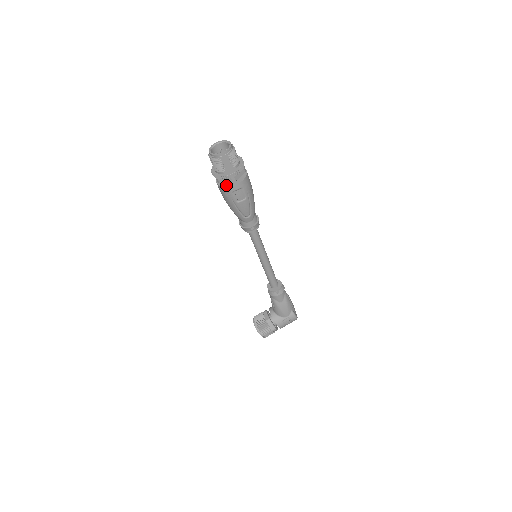
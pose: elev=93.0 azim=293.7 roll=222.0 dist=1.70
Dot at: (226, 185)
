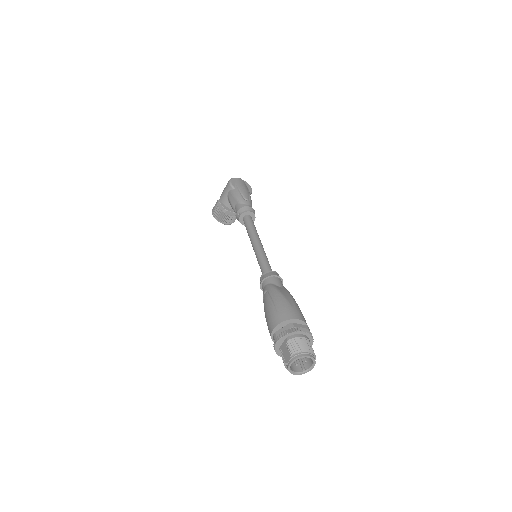
Dot at: occluded
